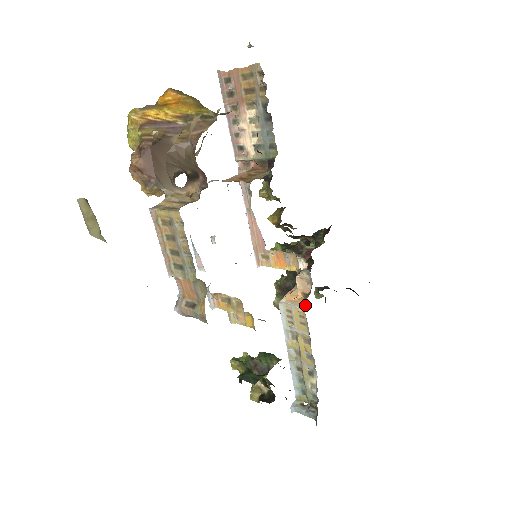
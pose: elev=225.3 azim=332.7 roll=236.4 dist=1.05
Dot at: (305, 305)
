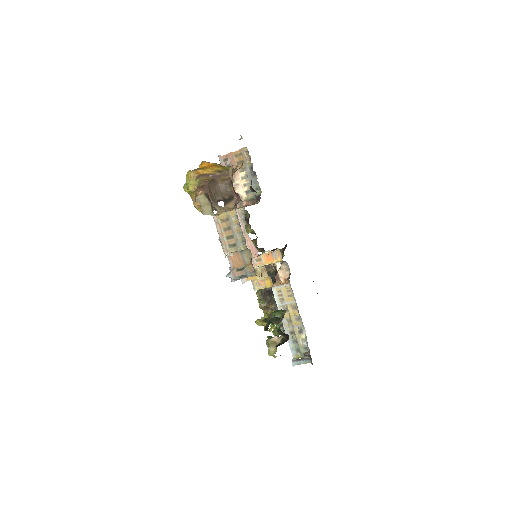
Dot at: (289, 283)
